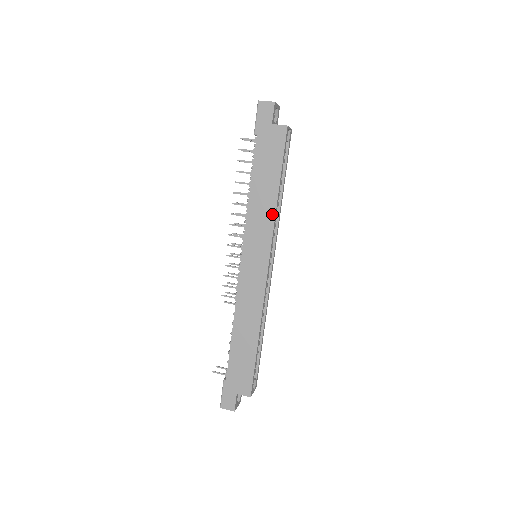
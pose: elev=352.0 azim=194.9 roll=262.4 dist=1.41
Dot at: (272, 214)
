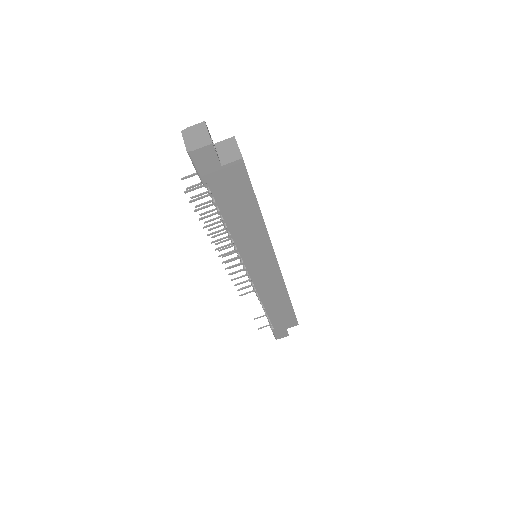
Dot at: (263, 232)
